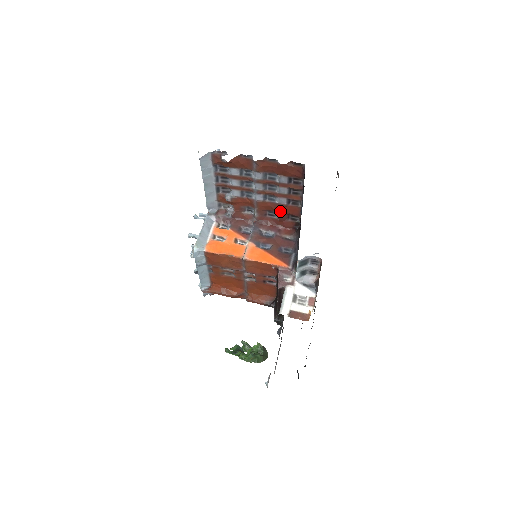
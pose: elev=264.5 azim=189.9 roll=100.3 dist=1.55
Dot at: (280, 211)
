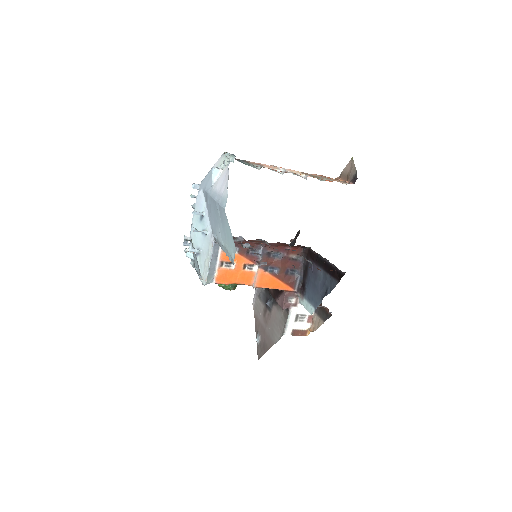
Dot at: occluded
